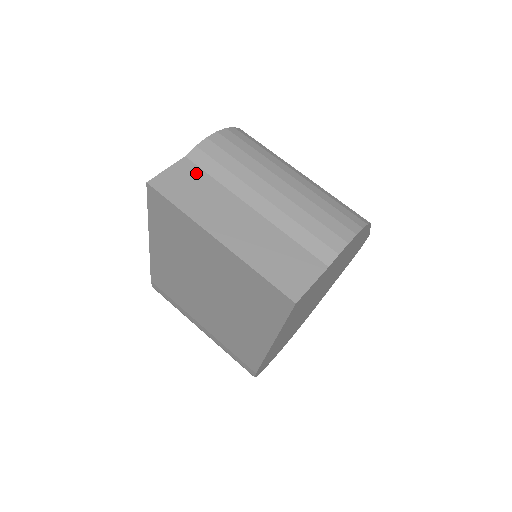
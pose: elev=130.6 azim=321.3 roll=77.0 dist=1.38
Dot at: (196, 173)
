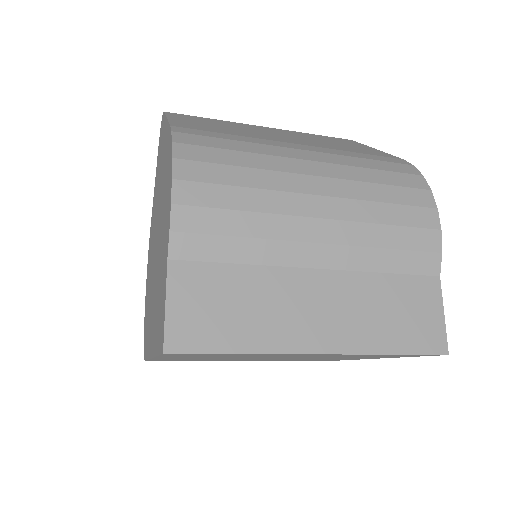
Dot at: (207, 276)
